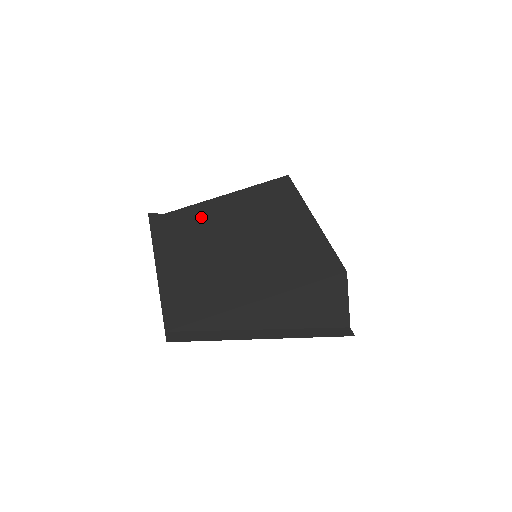
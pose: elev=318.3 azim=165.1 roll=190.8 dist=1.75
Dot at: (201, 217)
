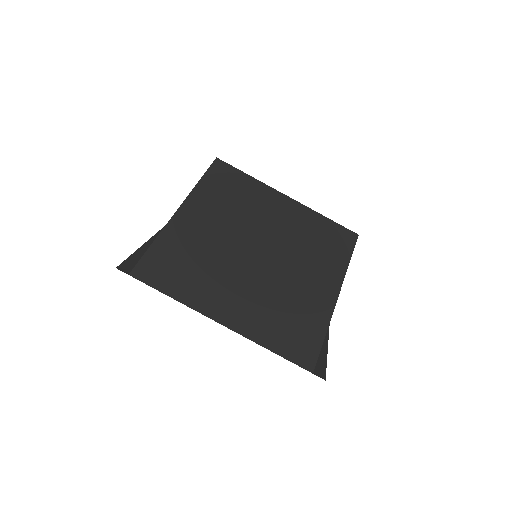
Dot at: (191, 242)
